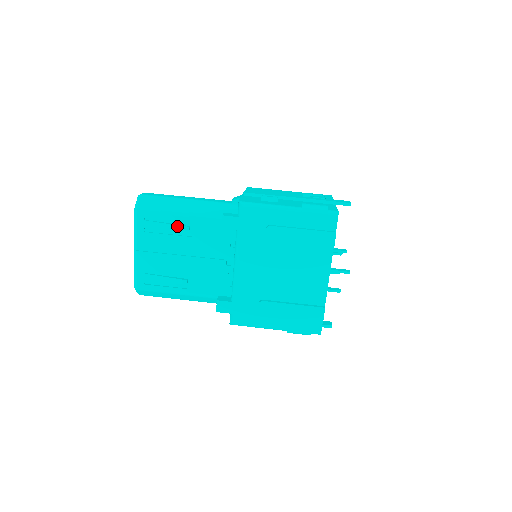
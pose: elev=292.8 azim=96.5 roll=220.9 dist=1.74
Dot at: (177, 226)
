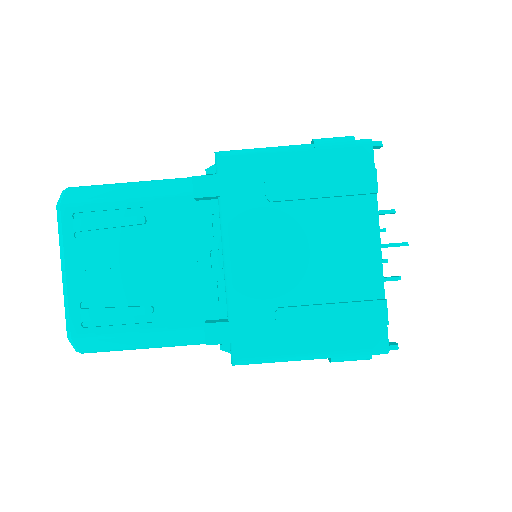
Dot at: (125, 218)
